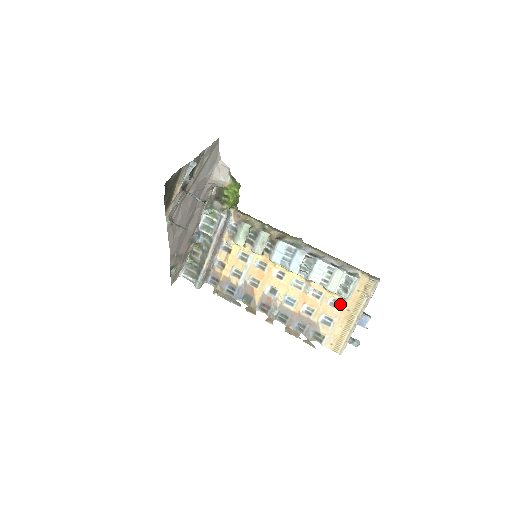
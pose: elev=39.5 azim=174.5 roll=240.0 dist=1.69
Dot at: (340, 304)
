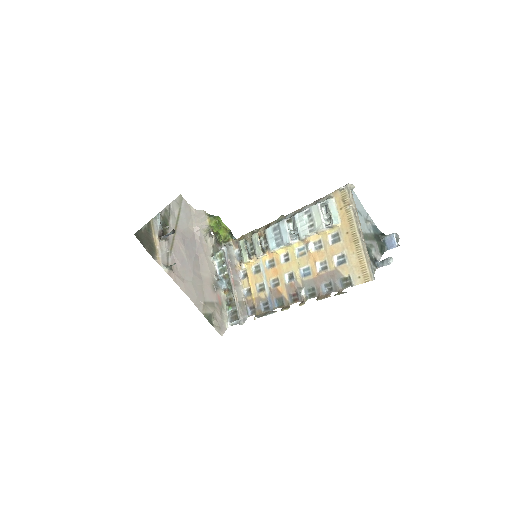
Dot at: (338, 235)
